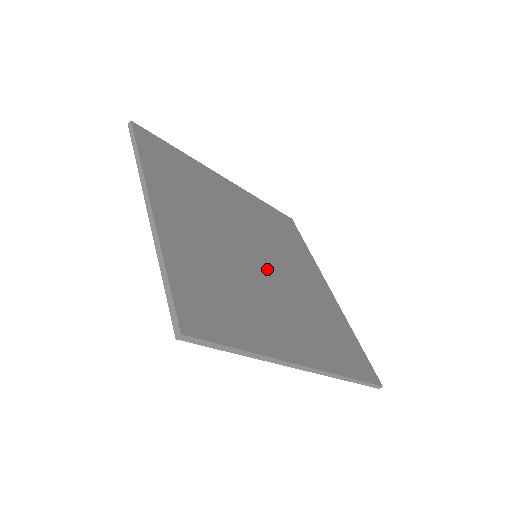
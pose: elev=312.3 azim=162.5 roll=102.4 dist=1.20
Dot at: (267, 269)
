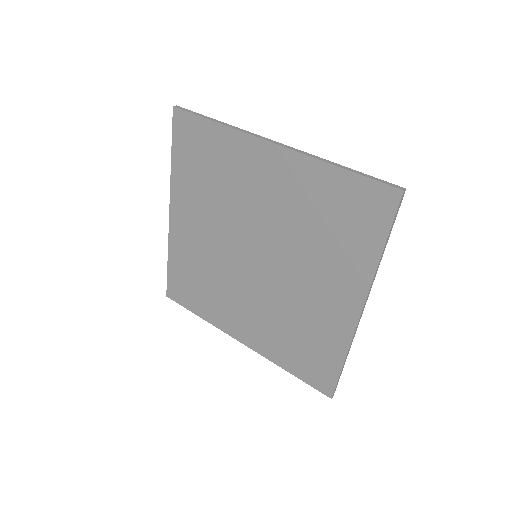
Dot at: (270, 266)
